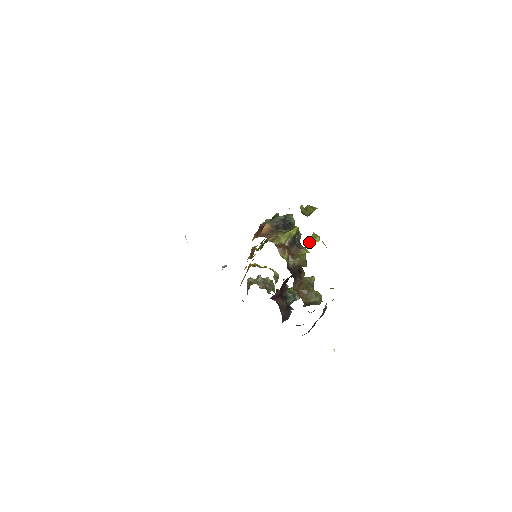
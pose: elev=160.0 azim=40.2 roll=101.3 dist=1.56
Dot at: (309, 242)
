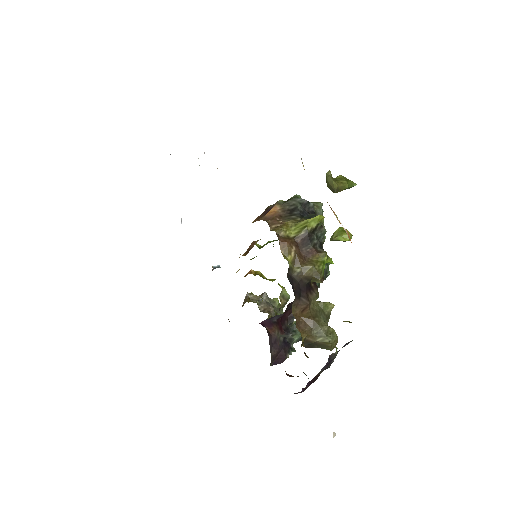
Dot at: (331, 239)
